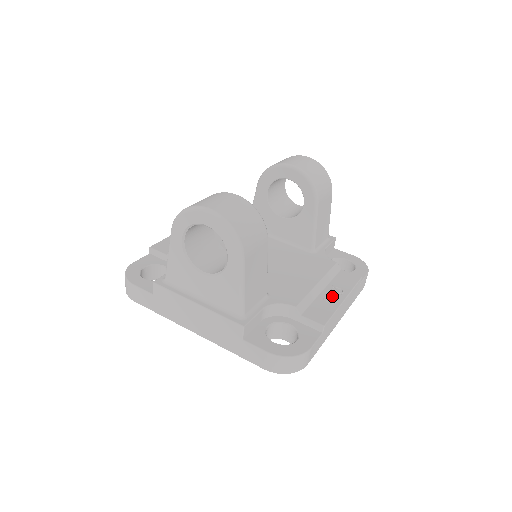
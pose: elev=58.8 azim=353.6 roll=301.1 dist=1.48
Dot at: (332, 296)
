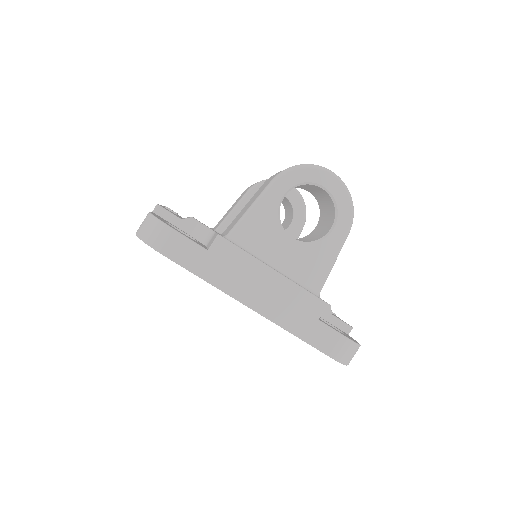
Dot at: occluded
